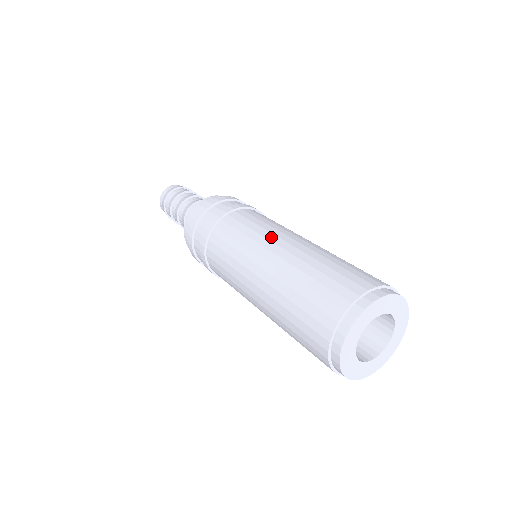
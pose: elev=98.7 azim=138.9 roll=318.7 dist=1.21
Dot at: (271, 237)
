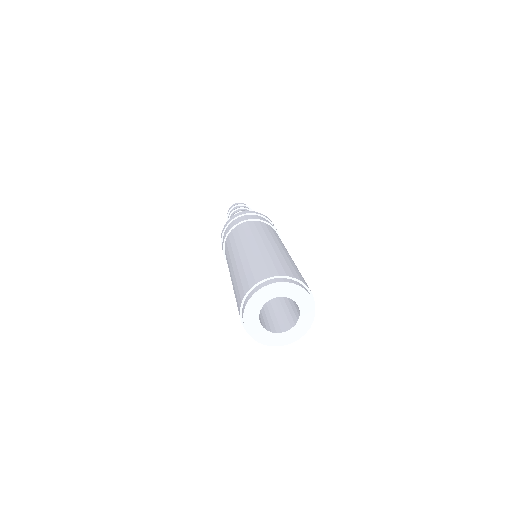
Dot at: (245, 242)
